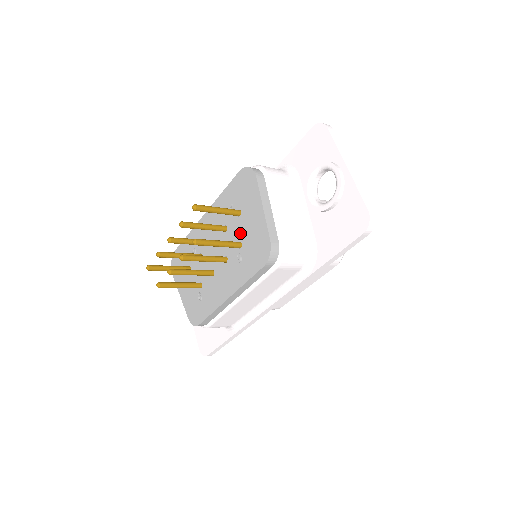
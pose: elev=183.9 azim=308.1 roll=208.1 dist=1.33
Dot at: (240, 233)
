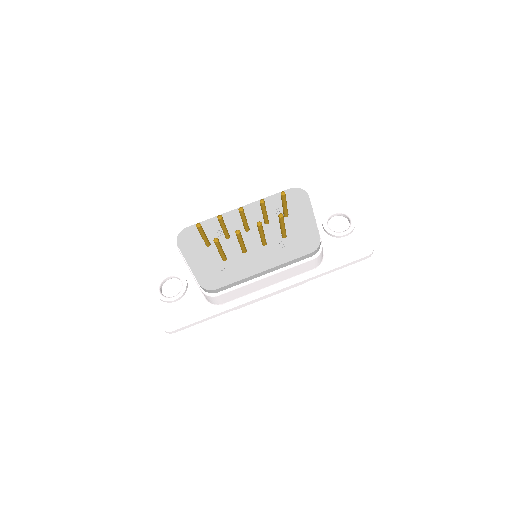
Dot at: (286, 228)
